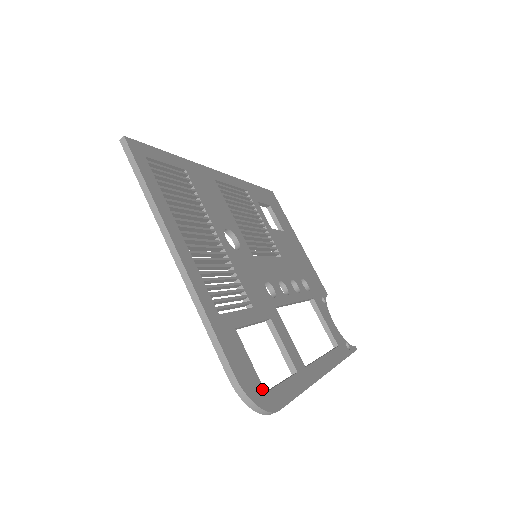
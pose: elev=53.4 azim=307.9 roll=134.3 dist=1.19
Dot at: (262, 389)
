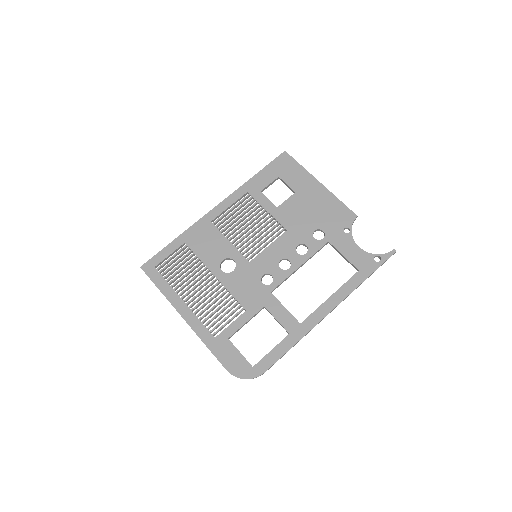
Dot at: (250, 366)
